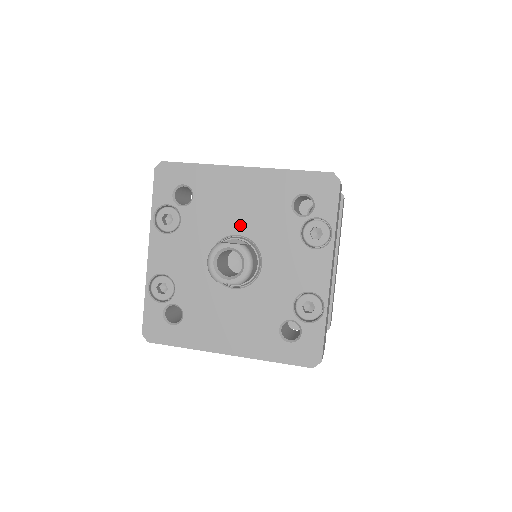
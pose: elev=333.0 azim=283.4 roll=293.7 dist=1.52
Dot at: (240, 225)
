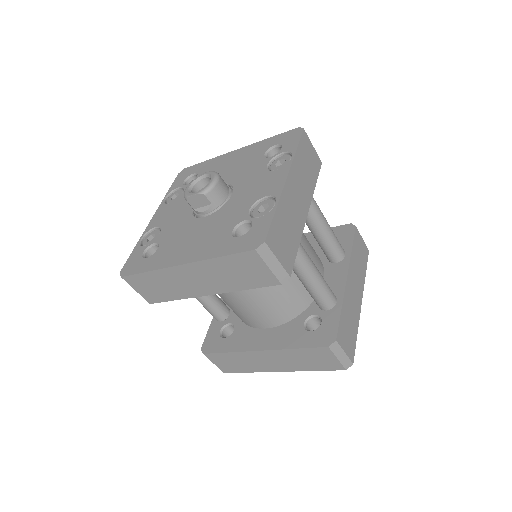
Dot at: (223, 179)
